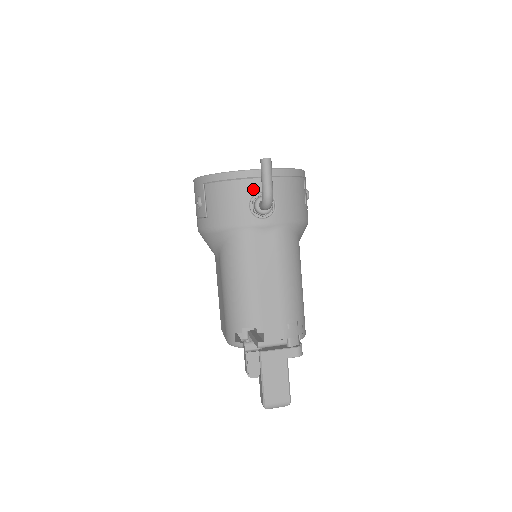
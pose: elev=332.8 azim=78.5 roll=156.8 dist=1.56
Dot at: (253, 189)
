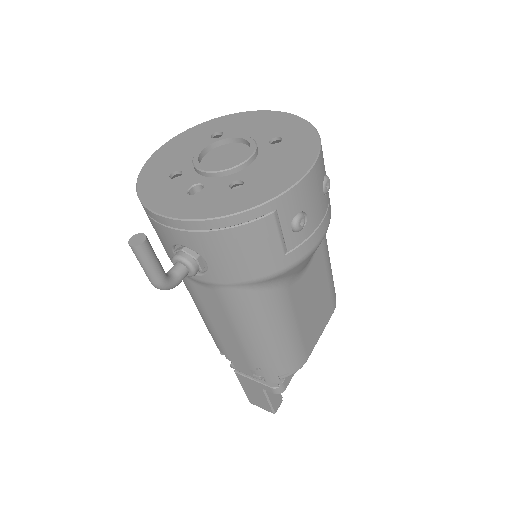
Dot at: (170, 238)
